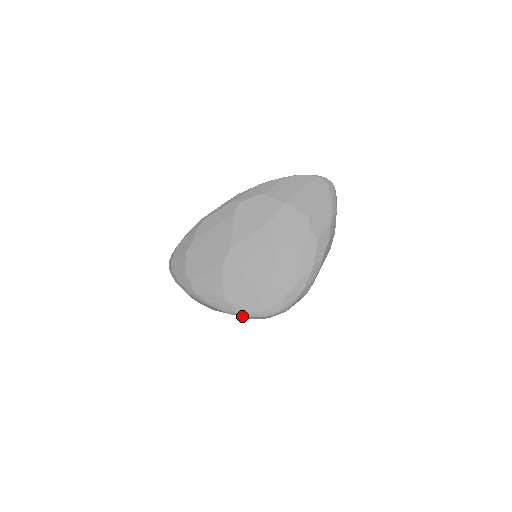
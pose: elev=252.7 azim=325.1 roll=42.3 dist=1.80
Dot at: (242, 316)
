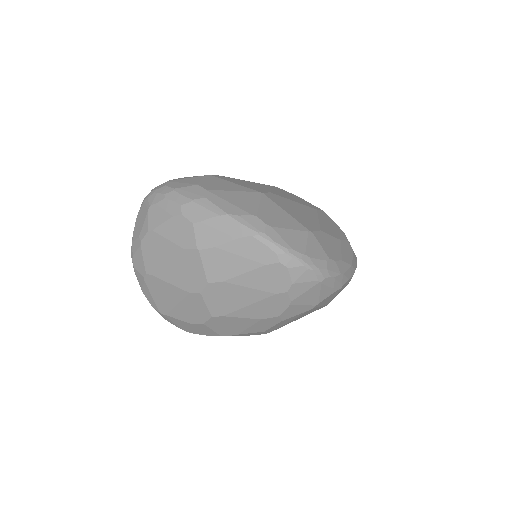
Dot at: (272, 247)
